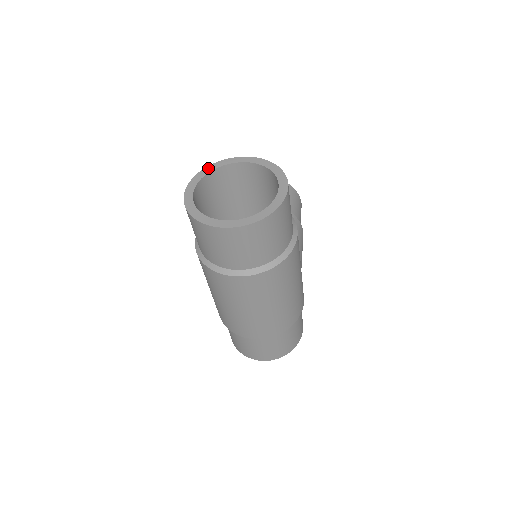
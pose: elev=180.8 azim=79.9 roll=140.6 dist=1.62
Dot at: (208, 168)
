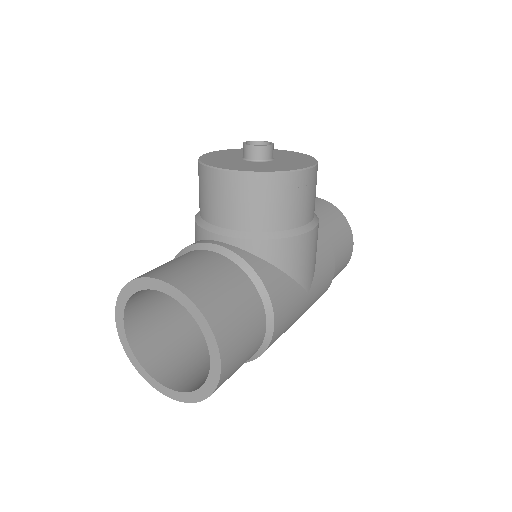
Dot at: (127, 289)
